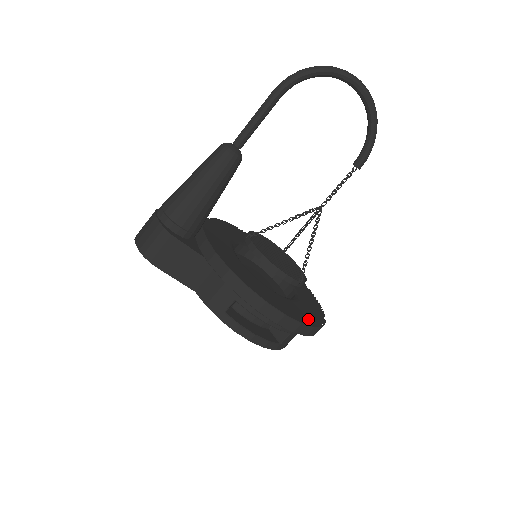
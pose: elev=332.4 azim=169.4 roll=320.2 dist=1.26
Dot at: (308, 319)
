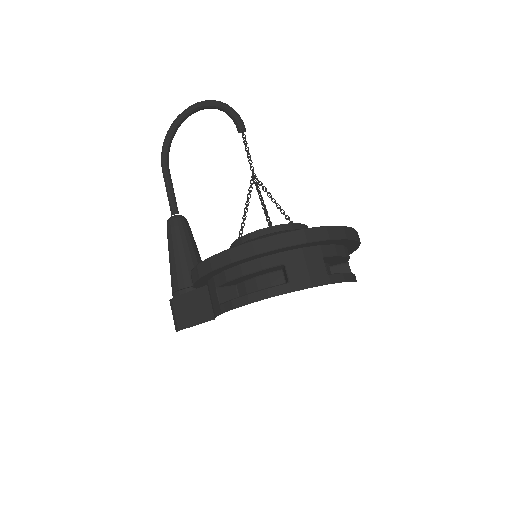
Dot at: occluded
